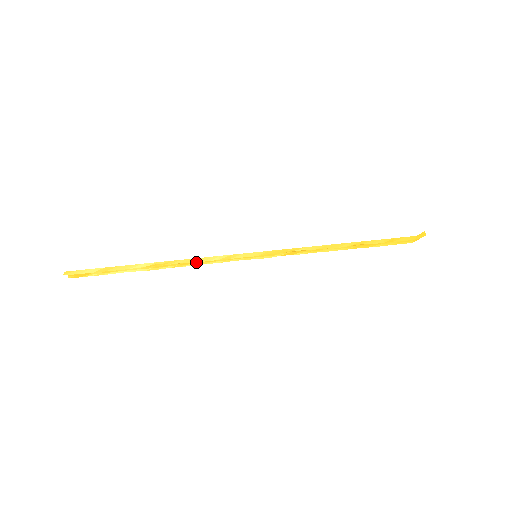
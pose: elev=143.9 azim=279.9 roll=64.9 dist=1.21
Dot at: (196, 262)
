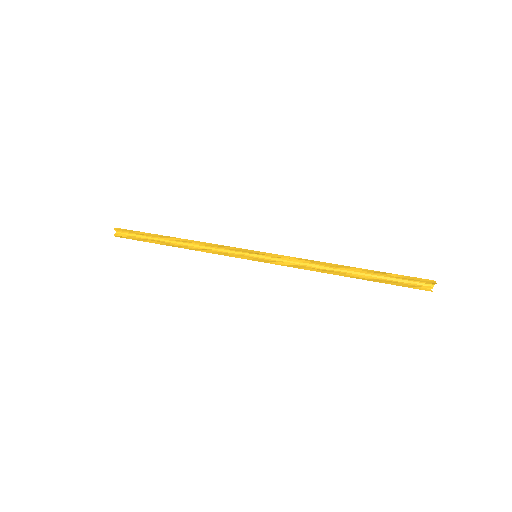
Dot at: (206, 249)
